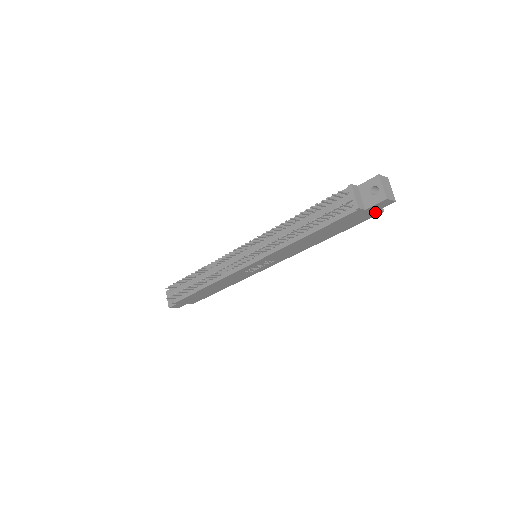
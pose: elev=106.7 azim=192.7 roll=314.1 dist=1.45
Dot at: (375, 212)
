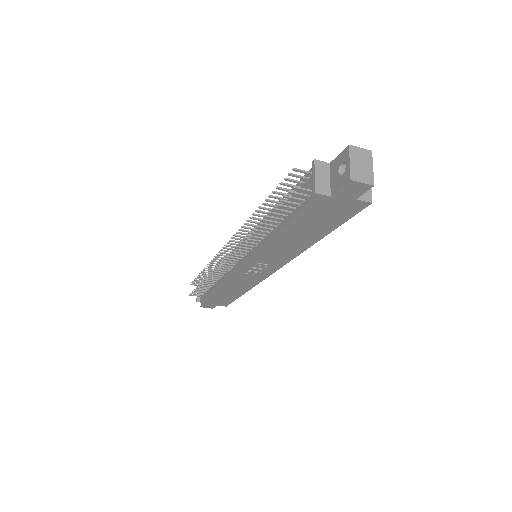
Dot at: (356, 202)
